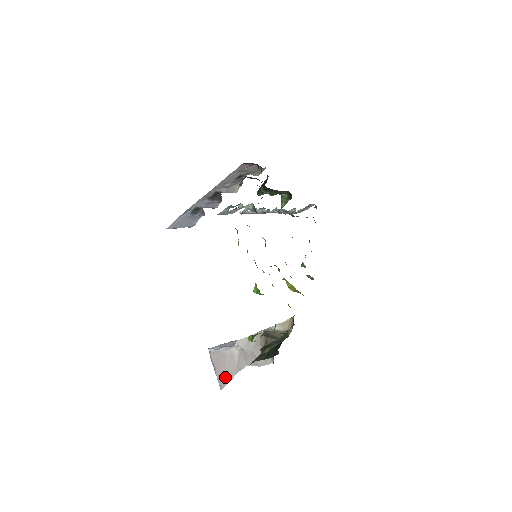
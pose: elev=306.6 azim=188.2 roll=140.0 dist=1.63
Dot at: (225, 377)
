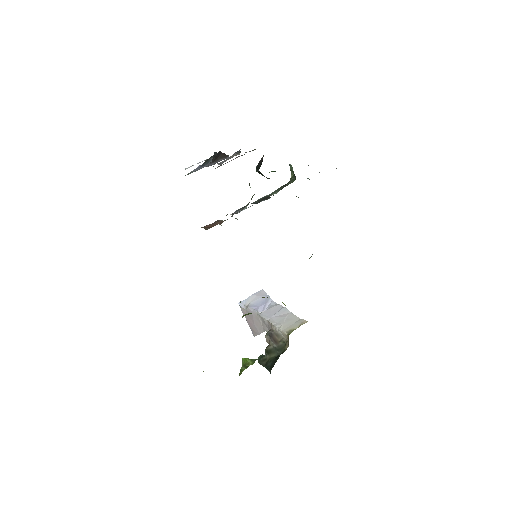
Dot at: (255, 330)
